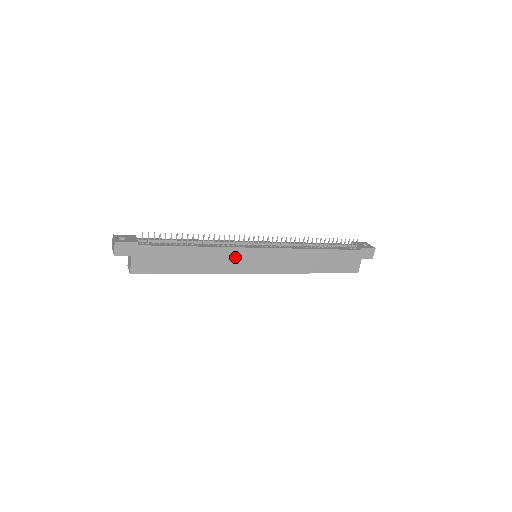
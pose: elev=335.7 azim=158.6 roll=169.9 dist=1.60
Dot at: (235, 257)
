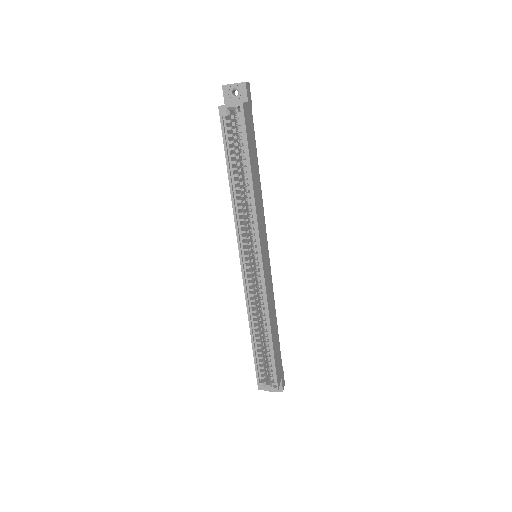
Dot at: (263, 225)
